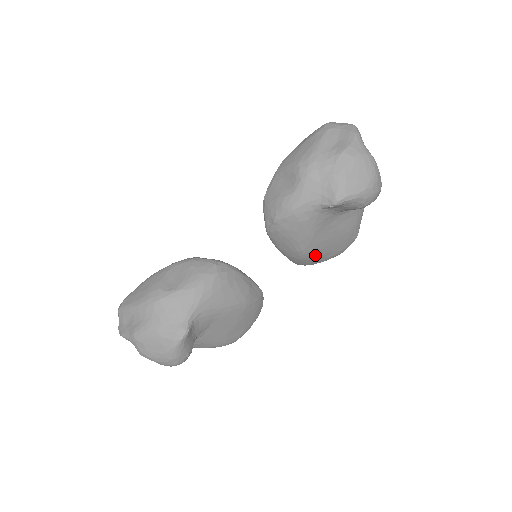
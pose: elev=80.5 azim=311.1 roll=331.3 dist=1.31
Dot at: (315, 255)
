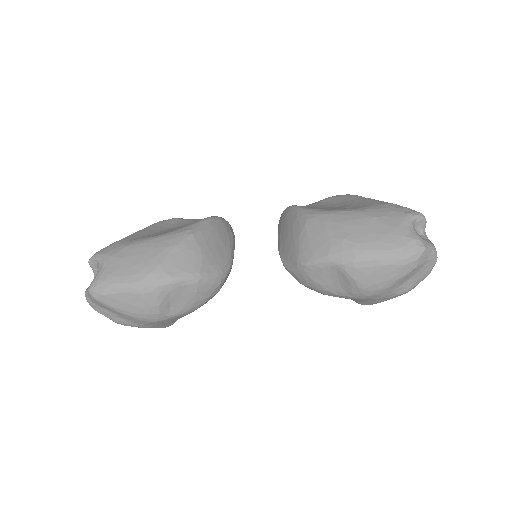
Dot at: occluded
